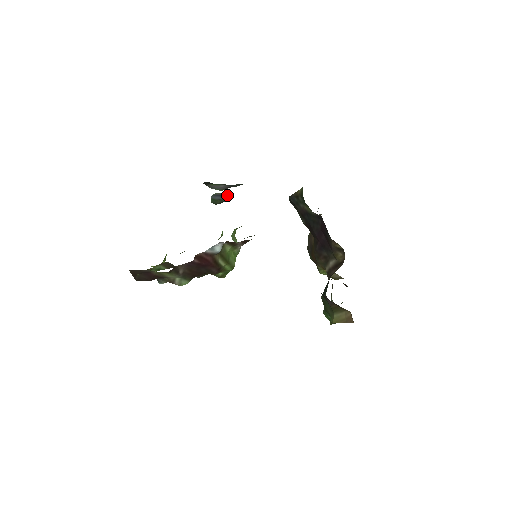
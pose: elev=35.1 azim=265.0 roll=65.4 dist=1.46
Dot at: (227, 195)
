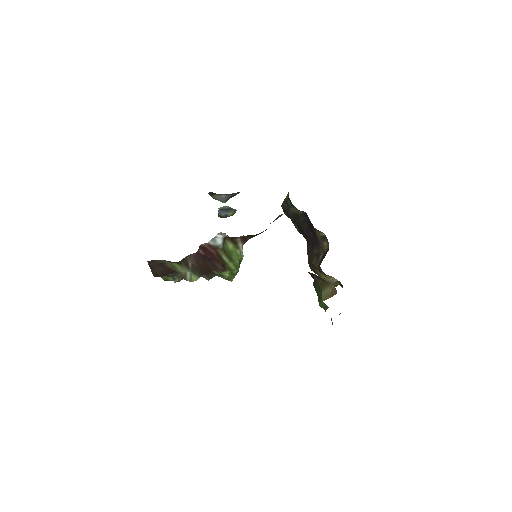
Dot at: (231, 209)
